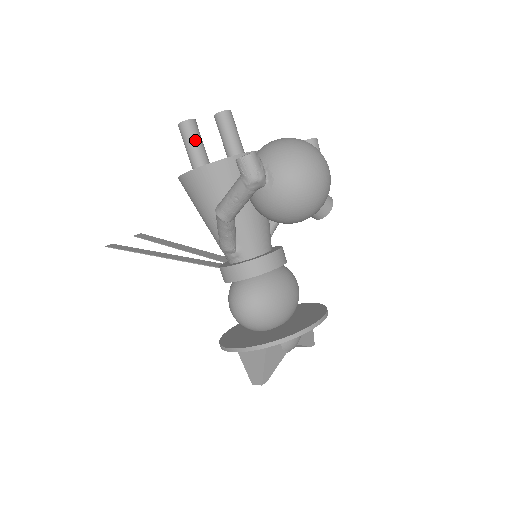
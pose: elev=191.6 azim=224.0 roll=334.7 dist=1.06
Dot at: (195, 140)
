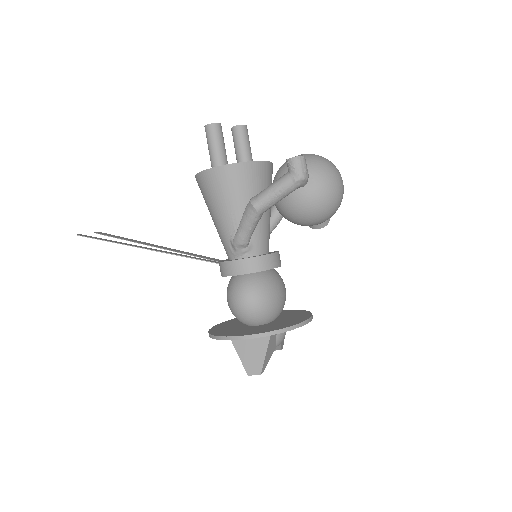
Dot at: (221, 142)
